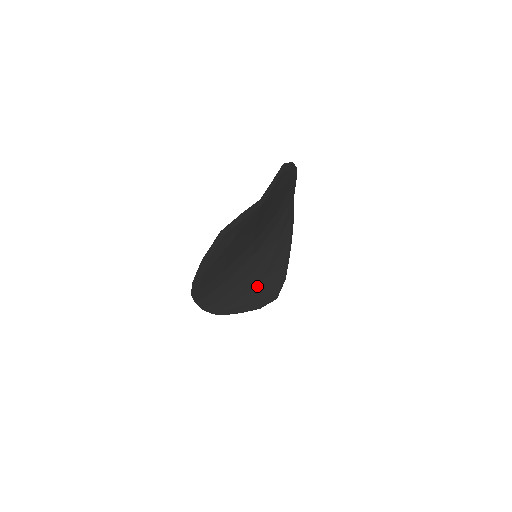
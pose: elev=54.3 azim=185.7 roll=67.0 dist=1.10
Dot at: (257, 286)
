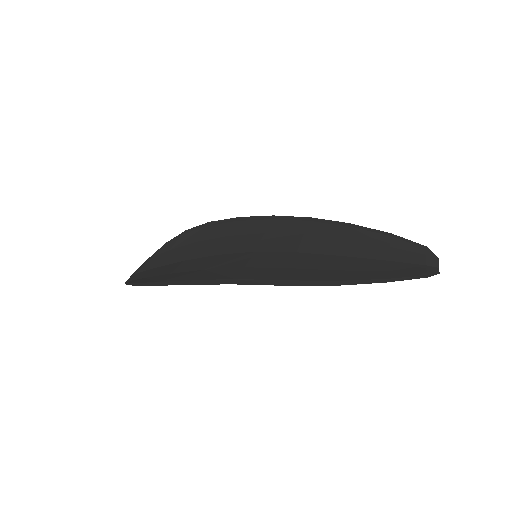
Dot at: occluded
